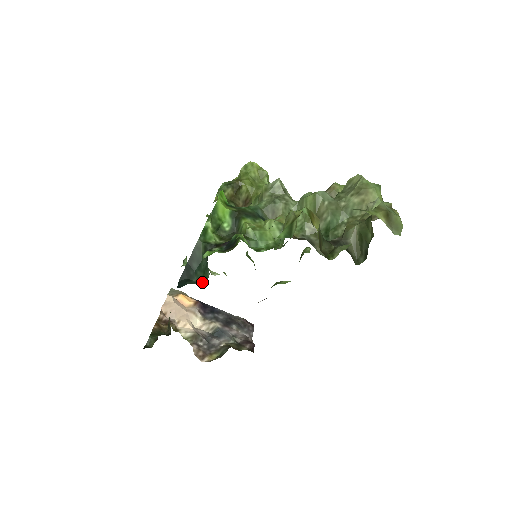
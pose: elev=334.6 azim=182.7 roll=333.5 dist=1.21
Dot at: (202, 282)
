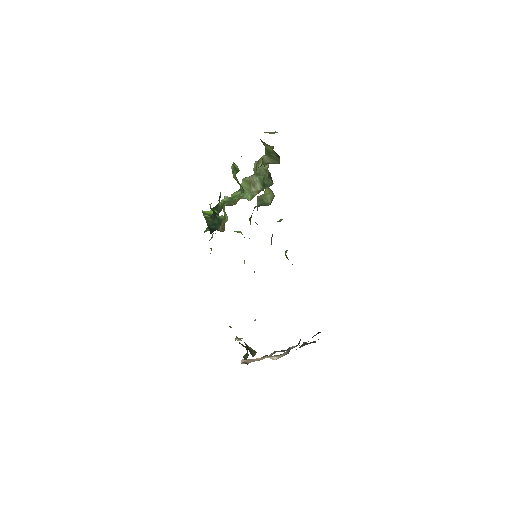
Dot at: (221, 223)
